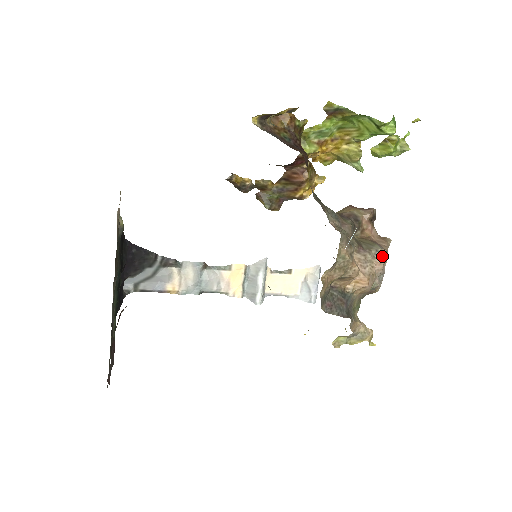
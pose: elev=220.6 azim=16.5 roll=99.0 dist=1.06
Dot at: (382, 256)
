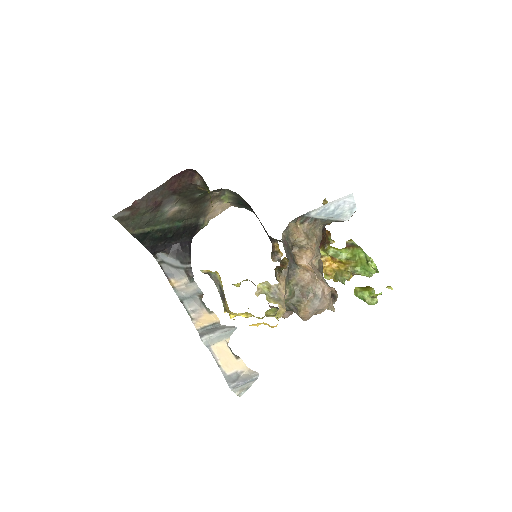
Dot at: occluded
